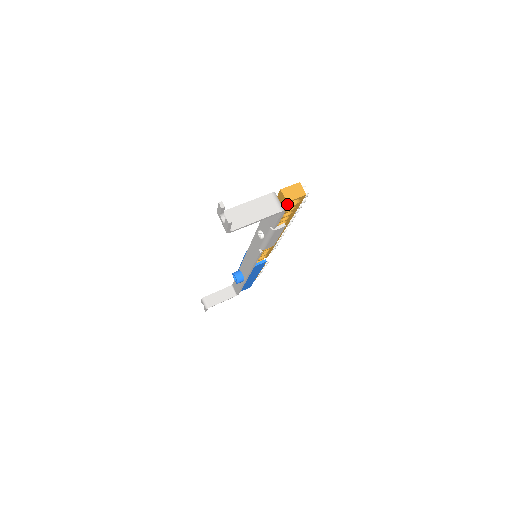
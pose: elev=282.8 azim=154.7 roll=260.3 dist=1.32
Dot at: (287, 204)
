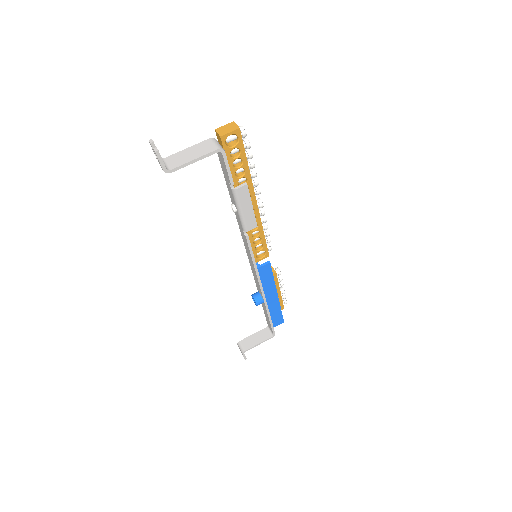
Dot at: (224, 141)
